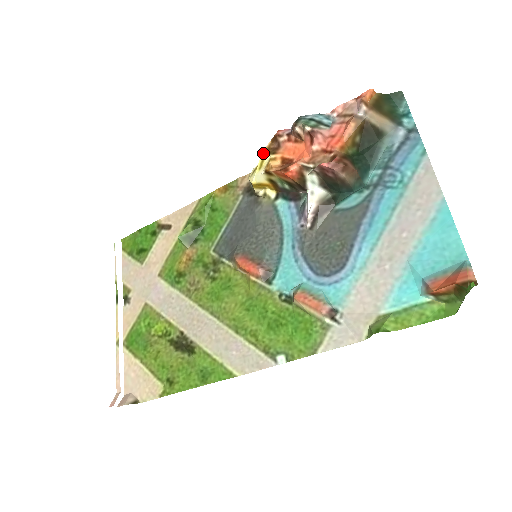
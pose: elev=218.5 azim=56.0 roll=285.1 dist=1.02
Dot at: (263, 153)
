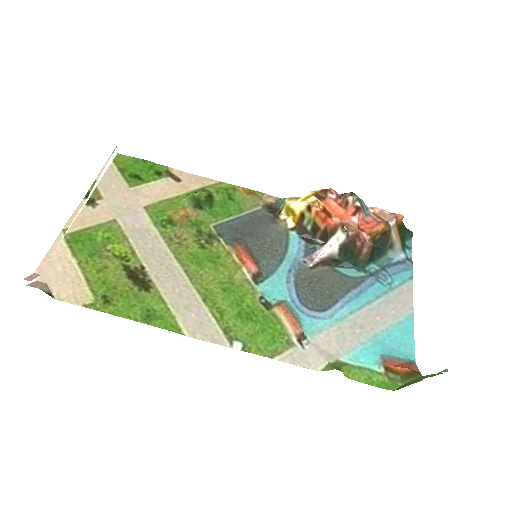
Dot at: (311, 193)
